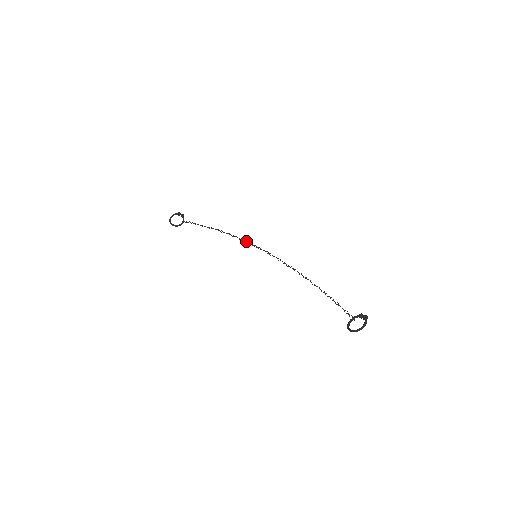
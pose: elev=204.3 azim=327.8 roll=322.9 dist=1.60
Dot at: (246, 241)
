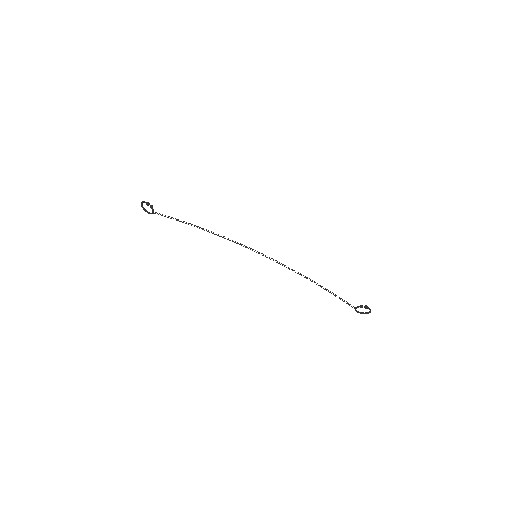
Dot at: (240, 243)
